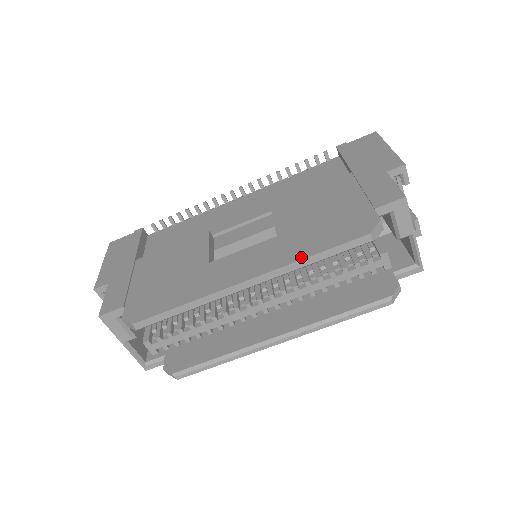
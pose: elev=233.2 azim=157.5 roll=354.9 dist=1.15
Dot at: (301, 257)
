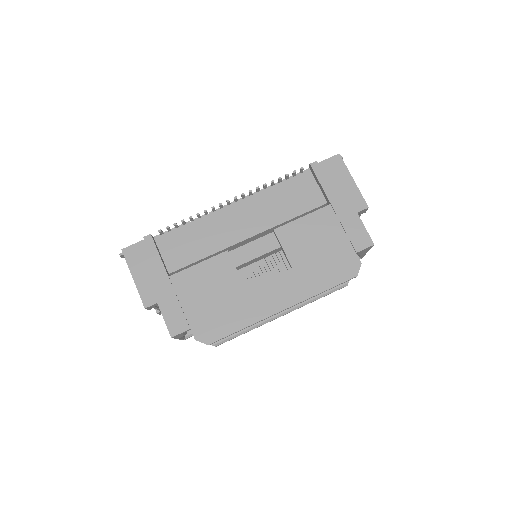
Dot at: (317, 292)
